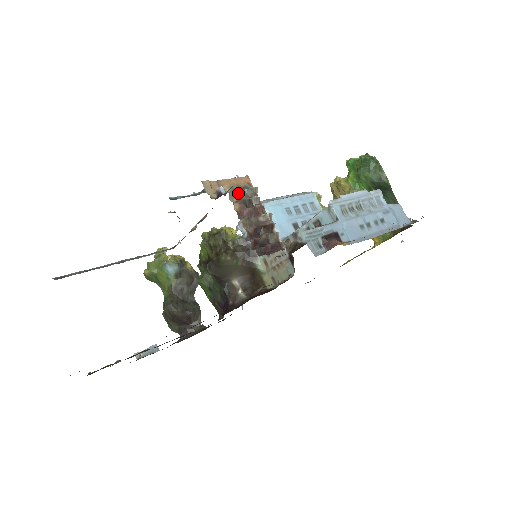
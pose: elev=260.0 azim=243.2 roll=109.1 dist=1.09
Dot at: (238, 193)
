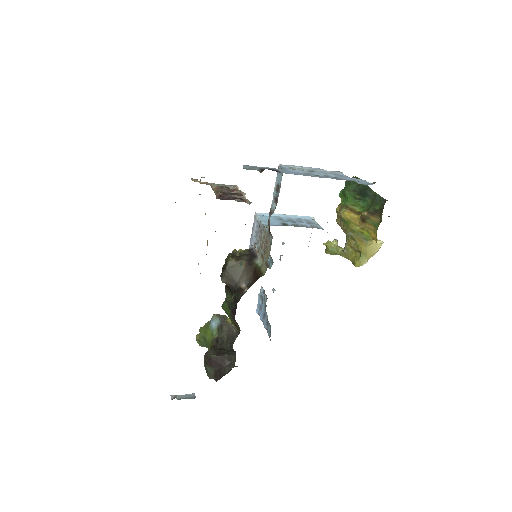
Dot at: (219, 185)
